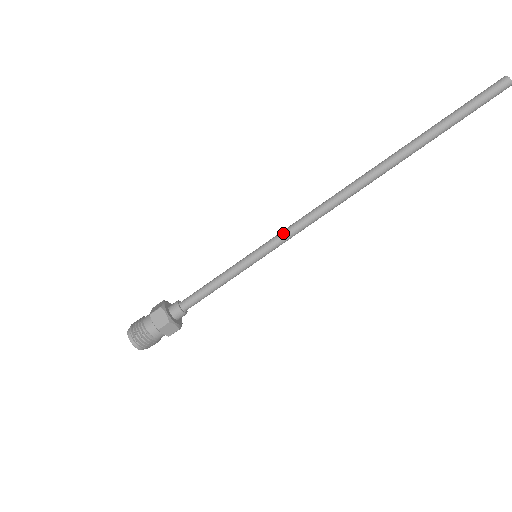
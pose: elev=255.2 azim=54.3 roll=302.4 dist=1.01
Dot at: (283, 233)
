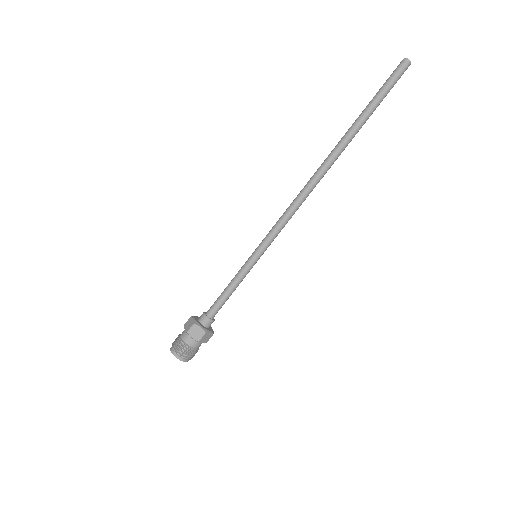
Dot at: (273, 232)
